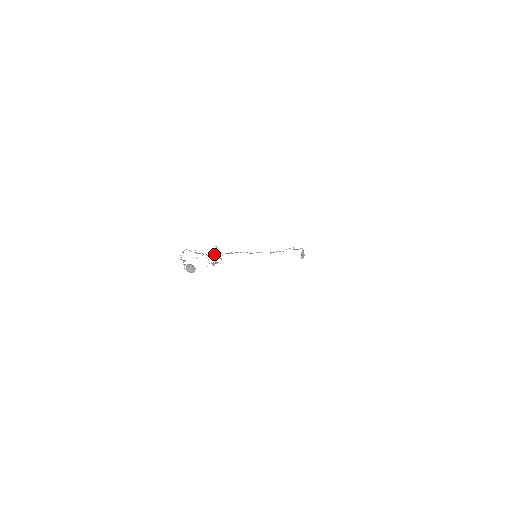
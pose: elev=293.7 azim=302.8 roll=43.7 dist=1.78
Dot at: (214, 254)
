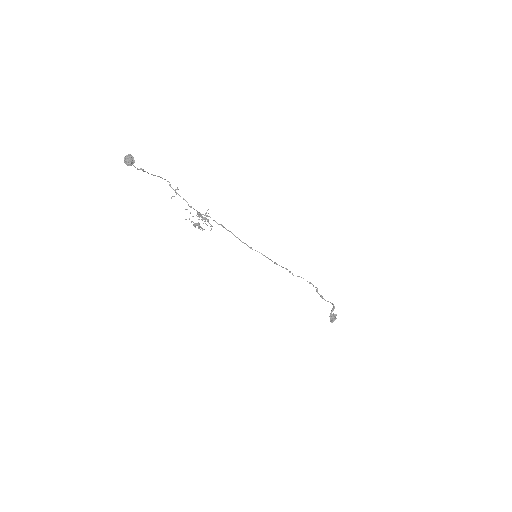
Dot at: occluded
